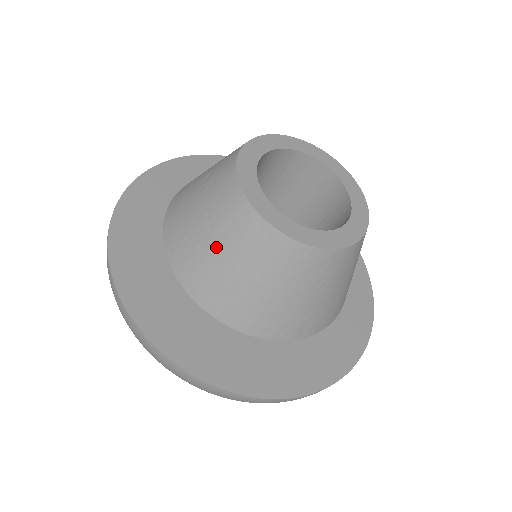
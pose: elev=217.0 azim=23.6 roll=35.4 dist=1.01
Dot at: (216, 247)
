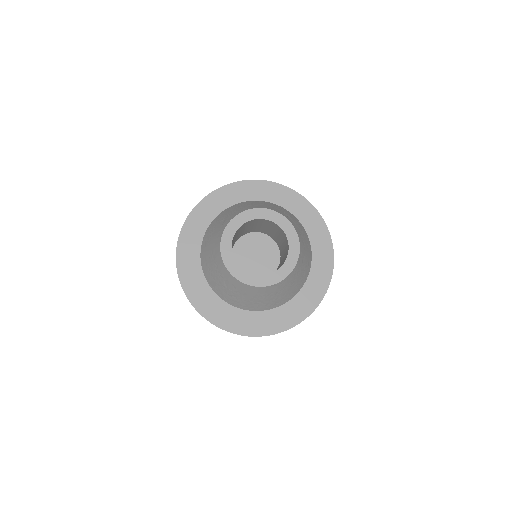
Dot at: (265, 299)
